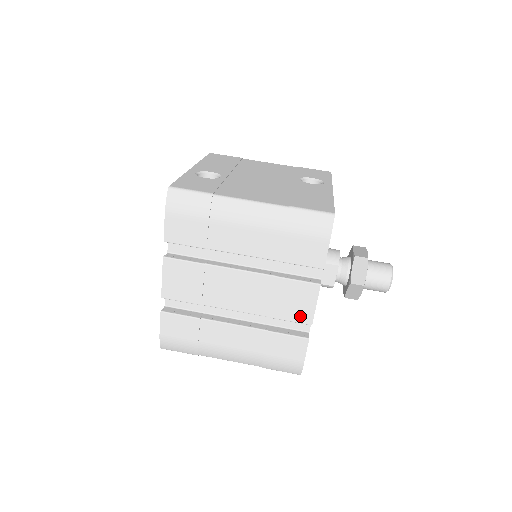
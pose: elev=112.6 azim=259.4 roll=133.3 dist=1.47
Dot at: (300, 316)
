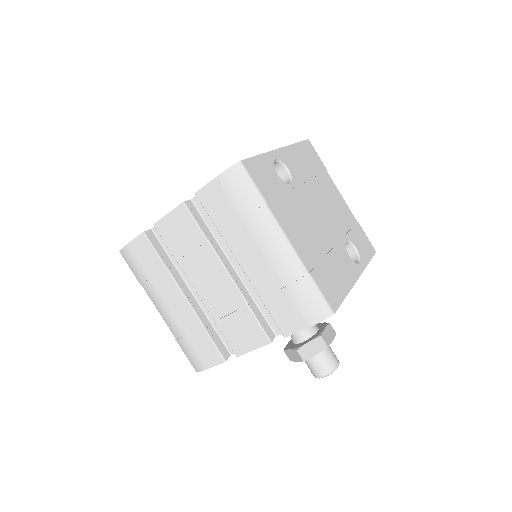
Dot at: (235, 343)
